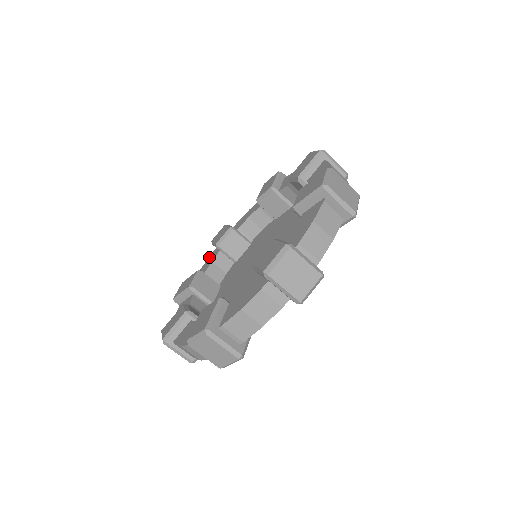
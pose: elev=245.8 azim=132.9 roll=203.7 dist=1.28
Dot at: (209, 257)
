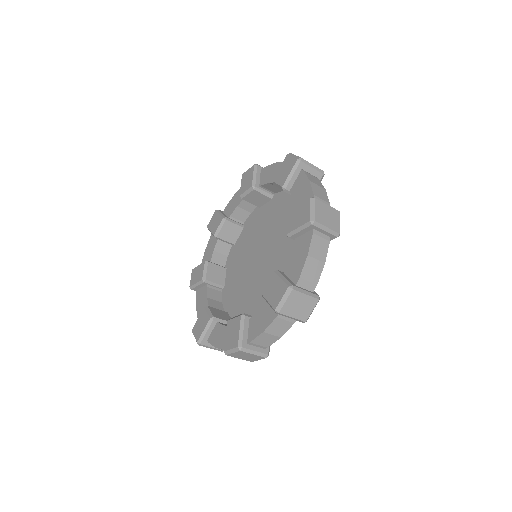
Dot at: (239, 189)
